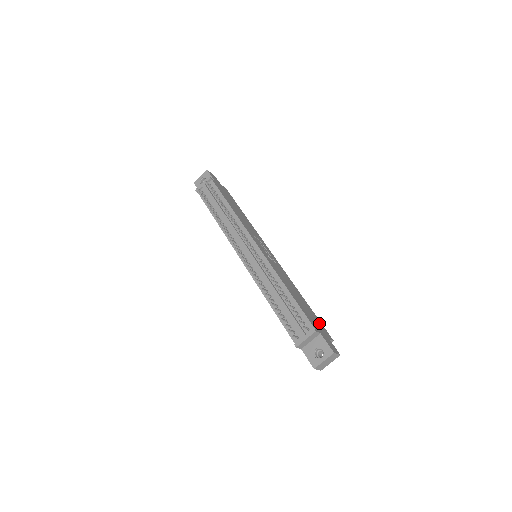
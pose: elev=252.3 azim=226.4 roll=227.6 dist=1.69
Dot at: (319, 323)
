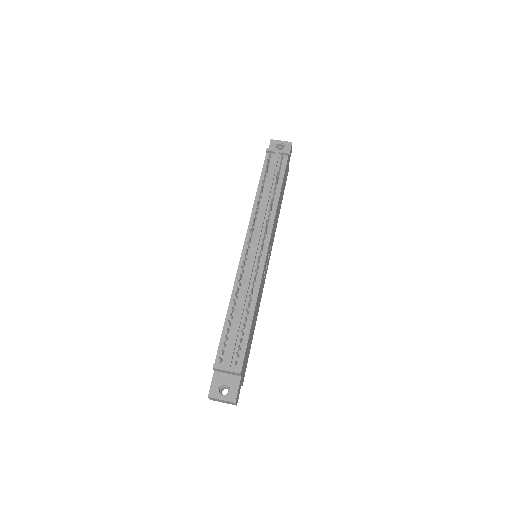
Dot at: occluded
